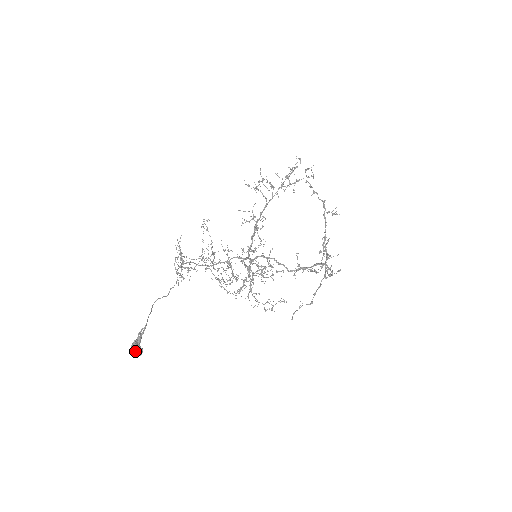
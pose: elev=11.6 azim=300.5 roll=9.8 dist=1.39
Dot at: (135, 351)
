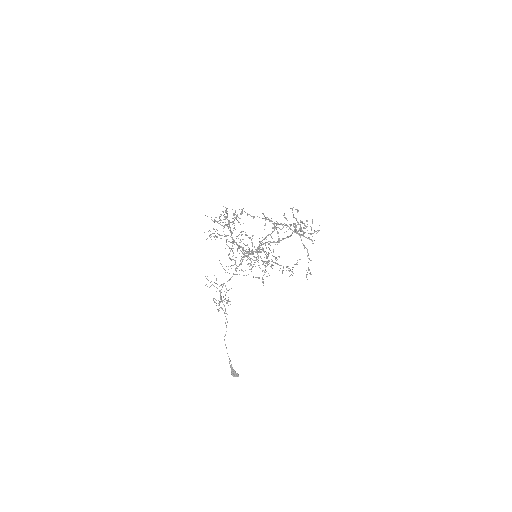
Dot at: (235, 375)
